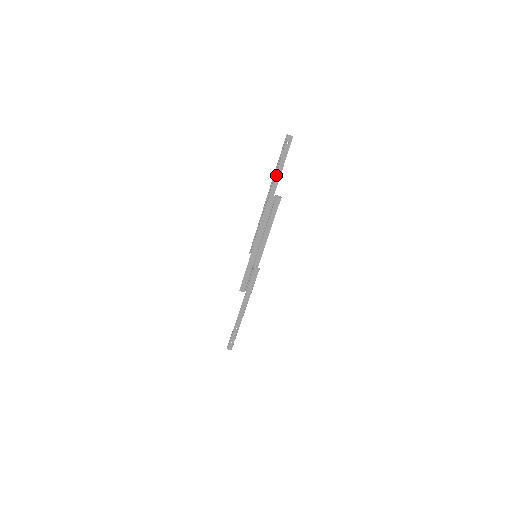
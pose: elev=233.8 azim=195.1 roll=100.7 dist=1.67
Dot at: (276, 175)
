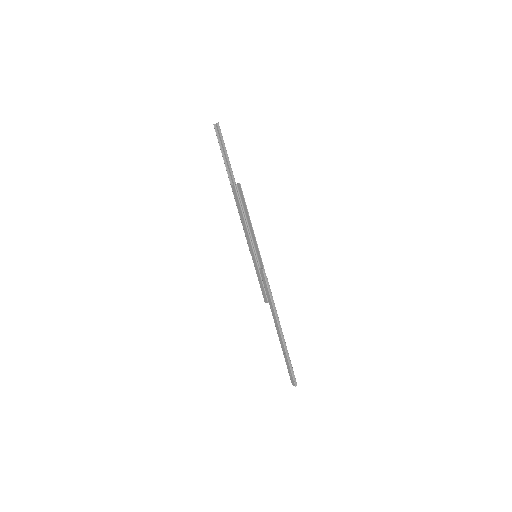
Dot at: (228, 165)
